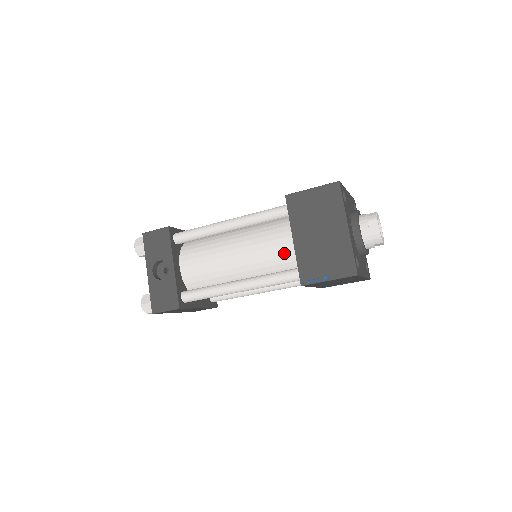
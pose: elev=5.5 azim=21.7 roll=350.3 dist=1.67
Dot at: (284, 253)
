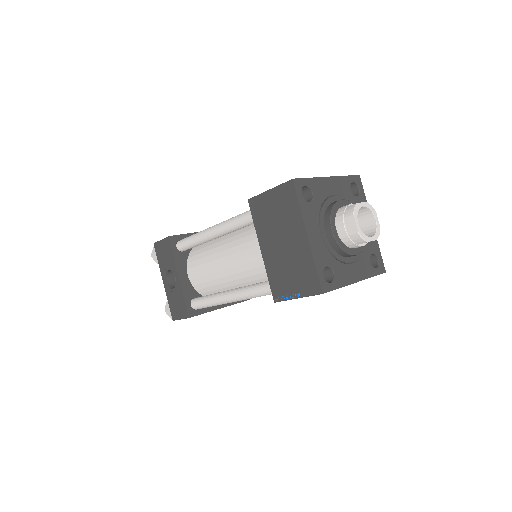
Dot at: (263, 262)
